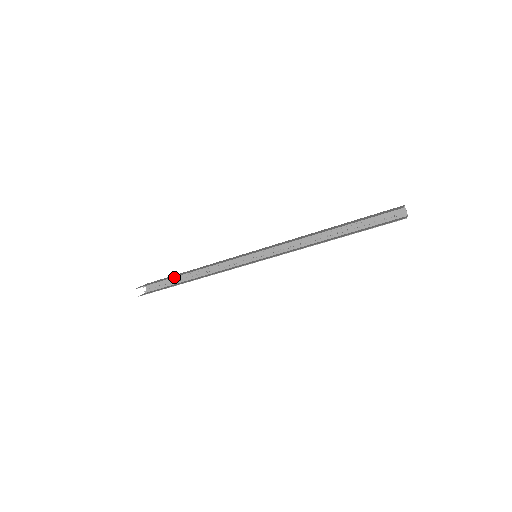
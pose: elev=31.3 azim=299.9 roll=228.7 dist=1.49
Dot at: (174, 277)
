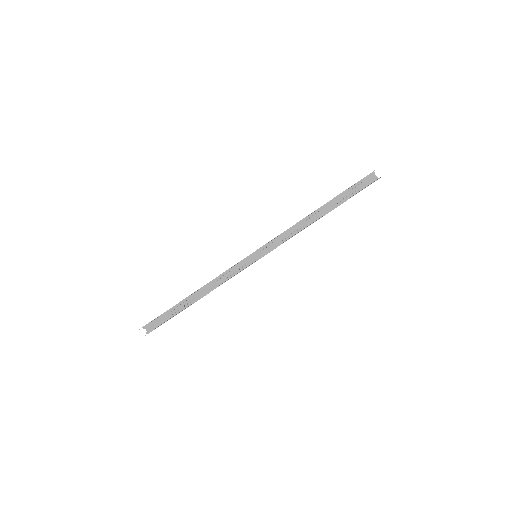
Dot at: (176, 306)
